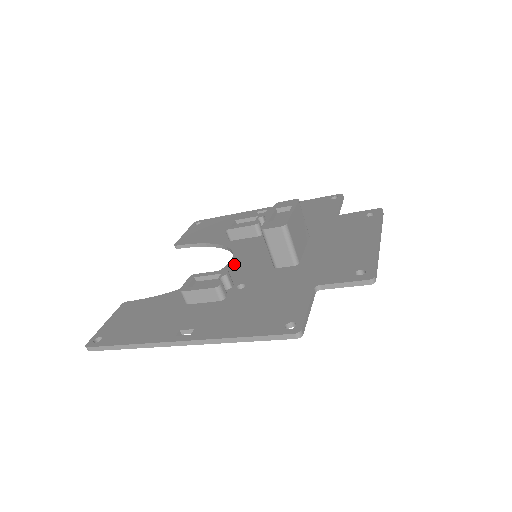
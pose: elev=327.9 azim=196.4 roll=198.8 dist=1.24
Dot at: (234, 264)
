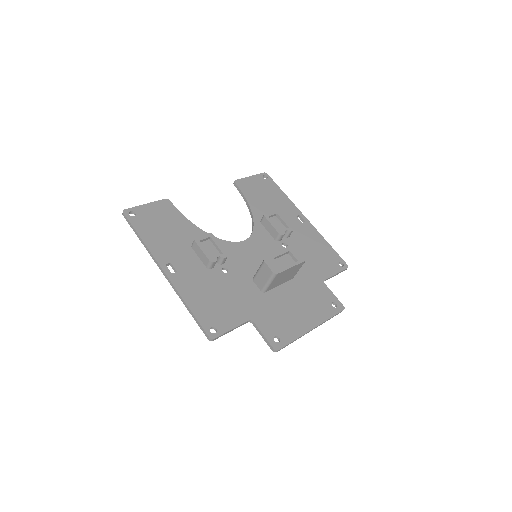
Dot at: (241, 247)
